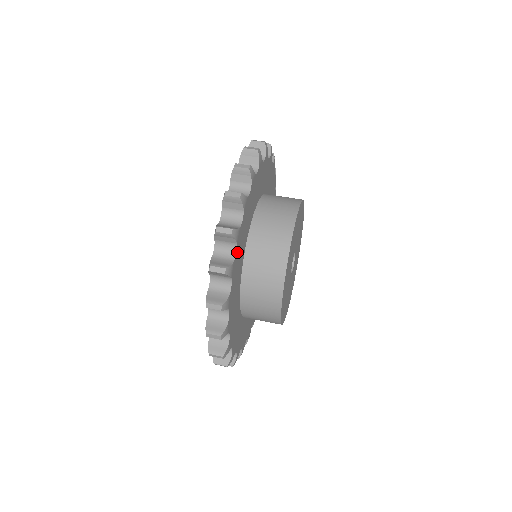
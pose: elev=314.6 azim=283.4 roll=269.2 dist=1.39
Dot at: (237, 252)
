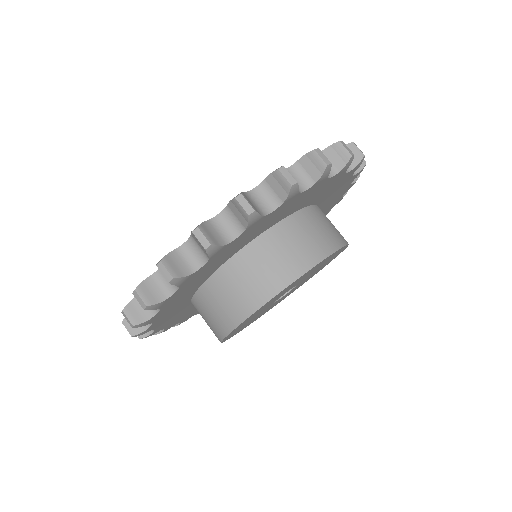
Dot at: (167, 325)
